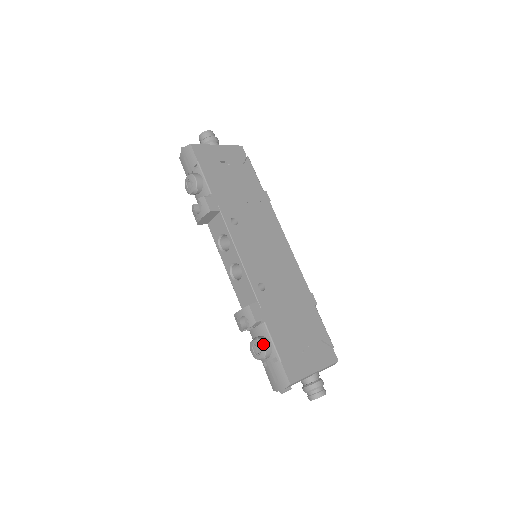
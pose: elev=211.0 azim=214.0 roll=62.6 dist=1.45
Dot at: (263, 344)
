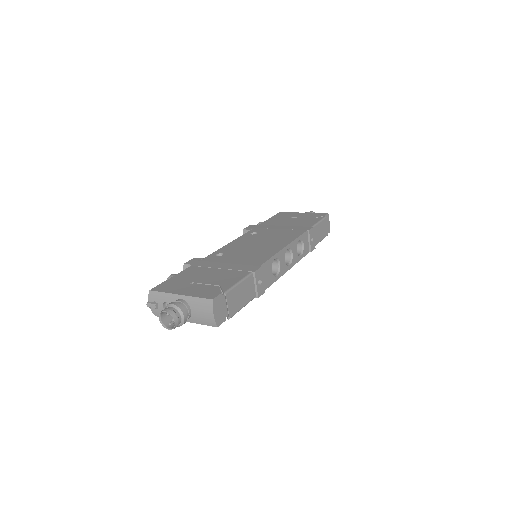
Dot at: (172, 274)
